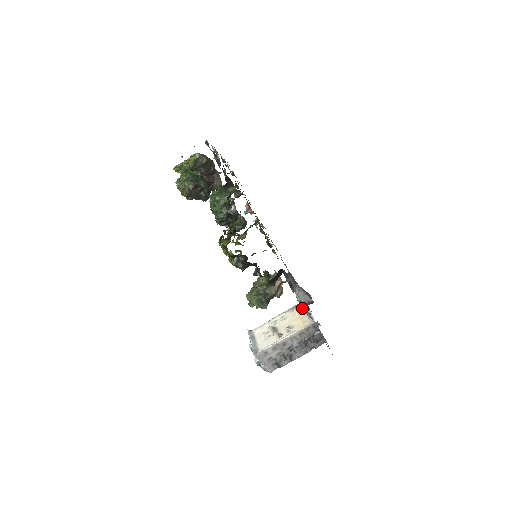
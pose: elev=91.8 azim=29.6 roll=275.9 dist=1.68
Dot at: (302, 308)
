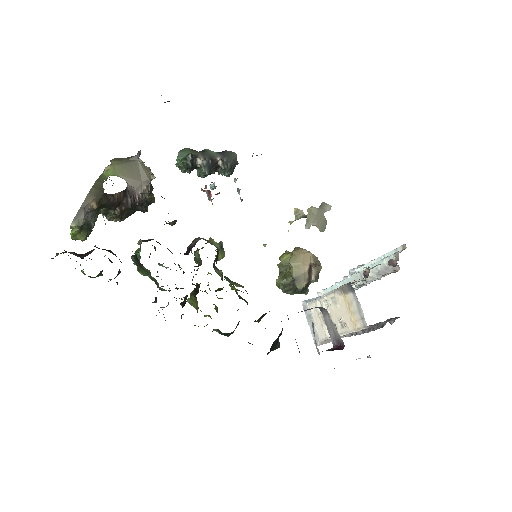
Dot at: occluded
